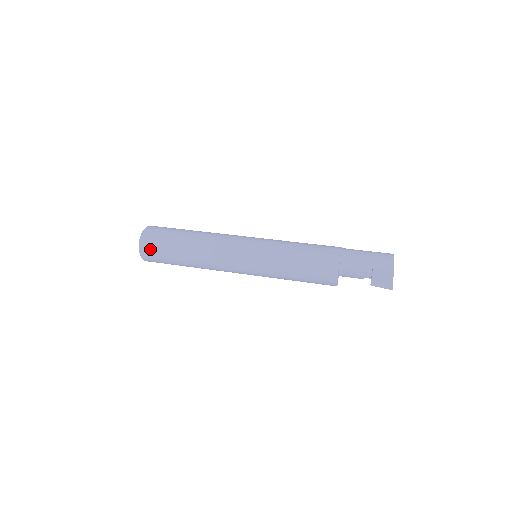
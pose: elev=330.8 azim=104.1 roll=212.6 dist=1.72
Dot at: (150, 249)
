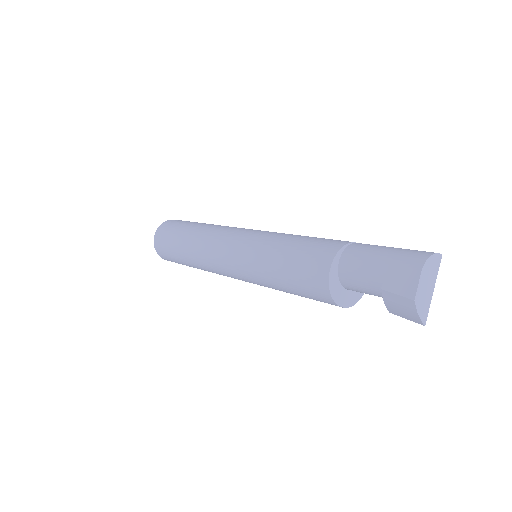
Dot at: (161, 251)
